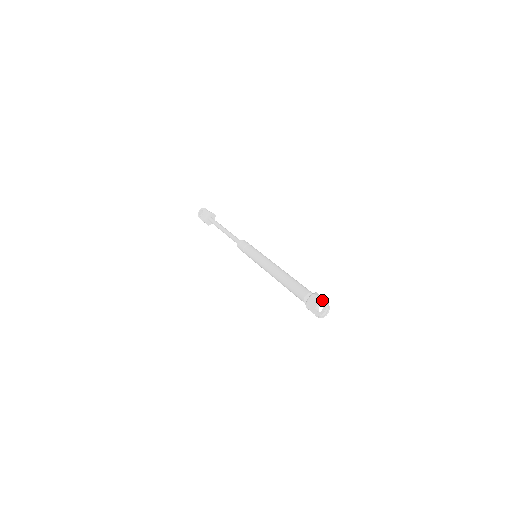
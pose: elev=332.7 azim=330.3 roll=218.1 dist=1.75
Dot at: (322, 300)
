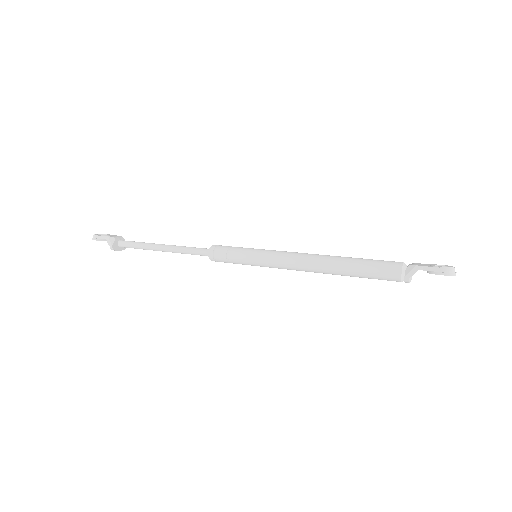
Dot at: occluded
